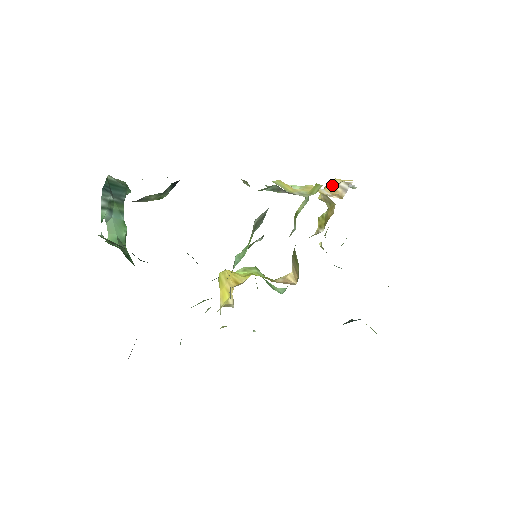
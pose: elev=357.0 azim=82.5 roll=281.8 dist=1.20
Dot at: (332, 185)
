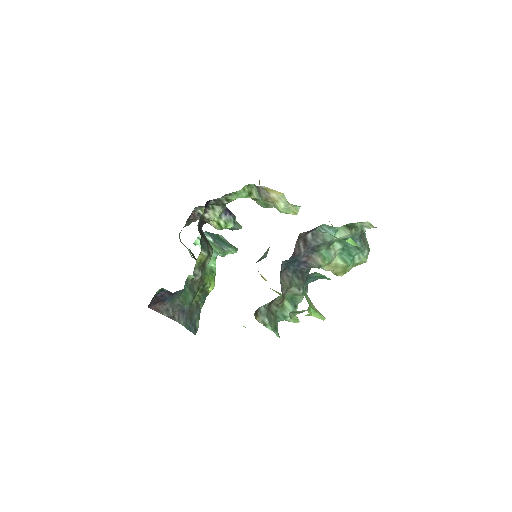
Dot at: occluded
